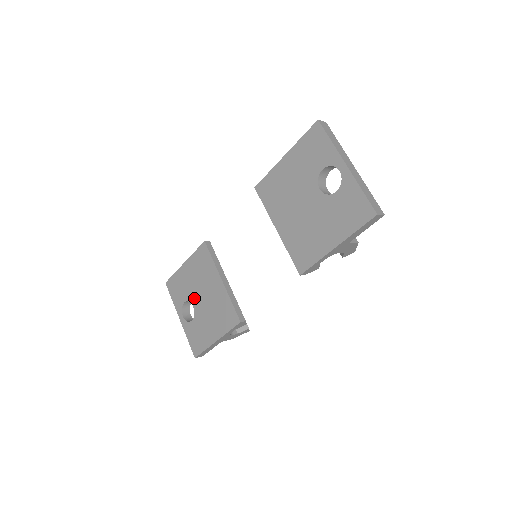
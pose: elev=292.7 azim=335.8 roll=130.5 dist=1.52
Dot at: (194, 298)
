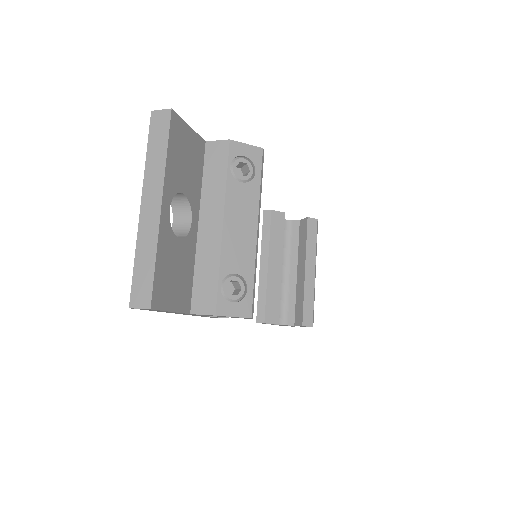
Dot at: occluded
